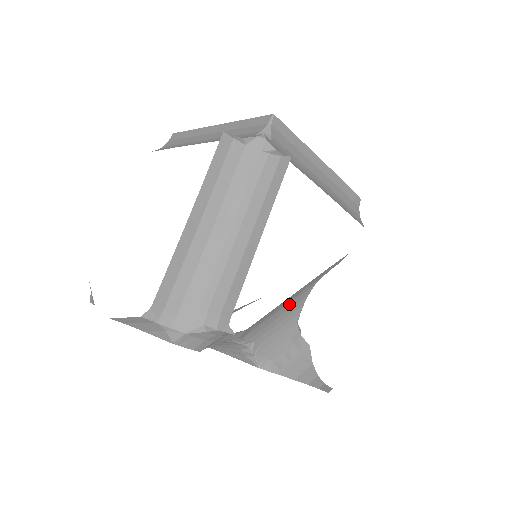
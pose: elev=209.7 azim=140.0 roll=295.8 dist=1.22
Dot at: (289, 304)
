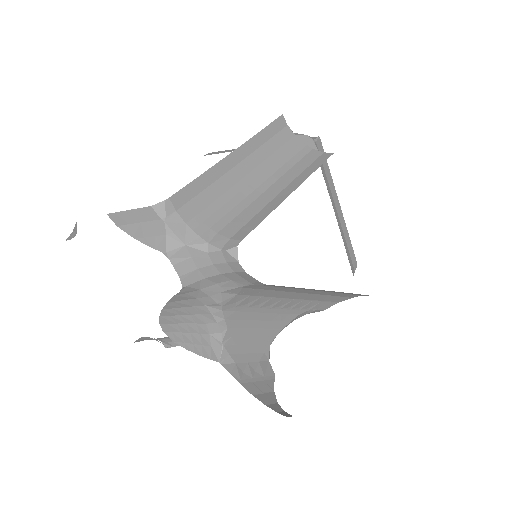
Dot at: (272, 314)
